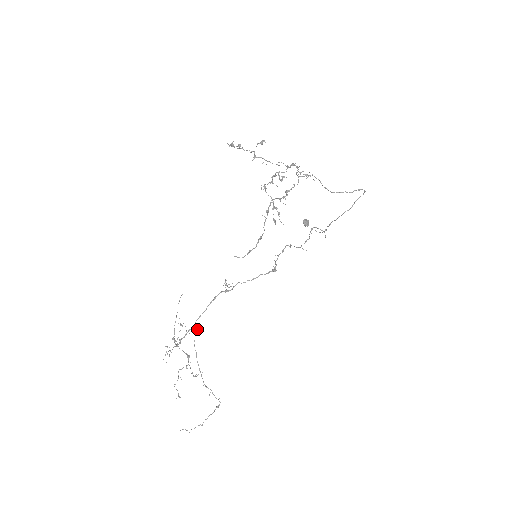
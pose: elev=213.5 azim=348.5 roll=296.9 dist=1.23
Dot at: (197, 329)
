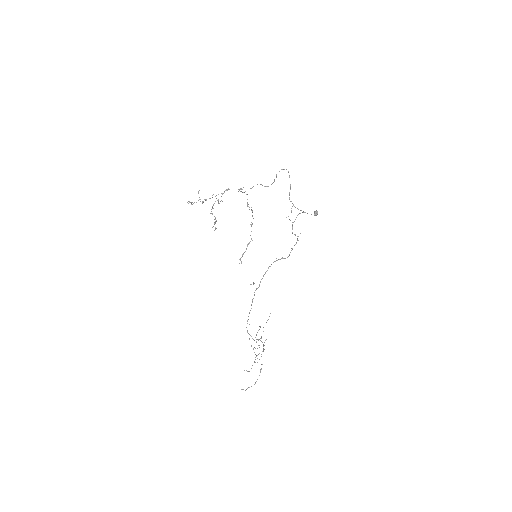
Dot at: occluded
